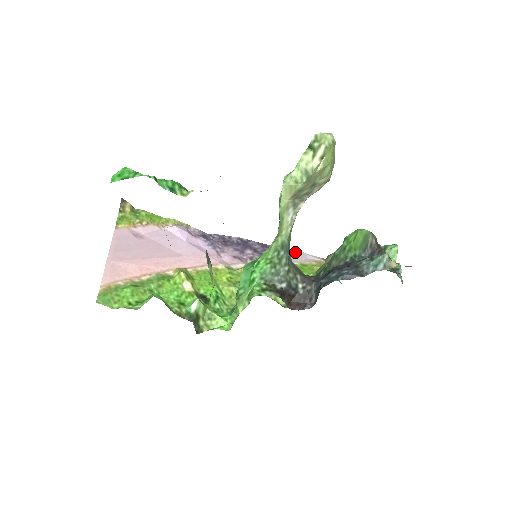
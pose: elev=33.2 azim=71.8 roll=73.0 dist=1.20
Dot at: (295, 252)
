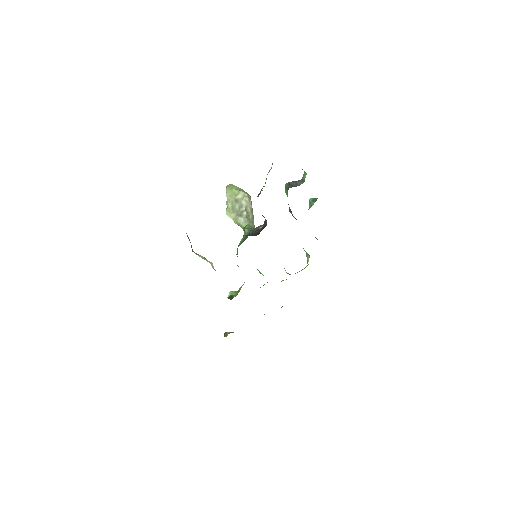
Dot at: occluded
